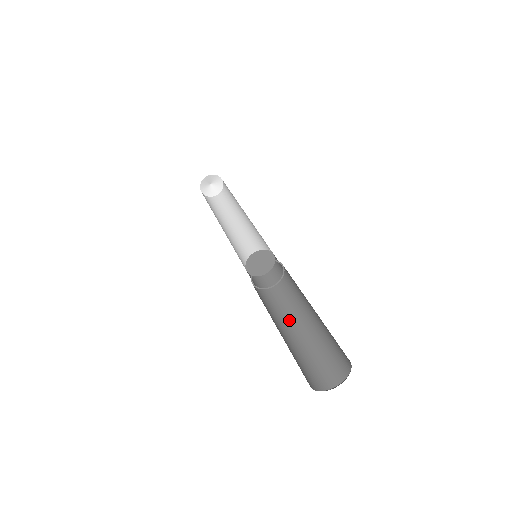
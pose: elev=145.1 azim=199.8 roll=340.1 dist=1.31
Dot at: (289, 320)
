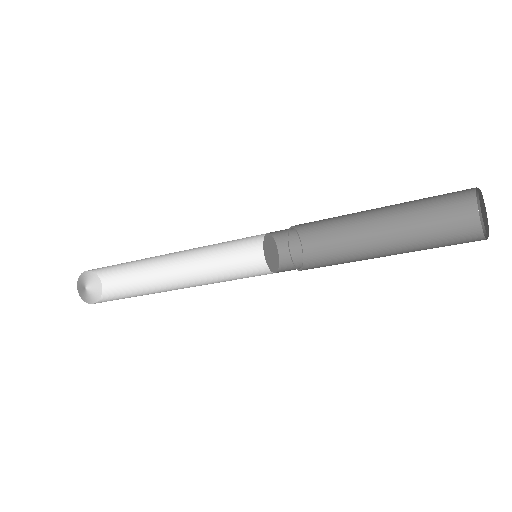
Dot at: occluded
